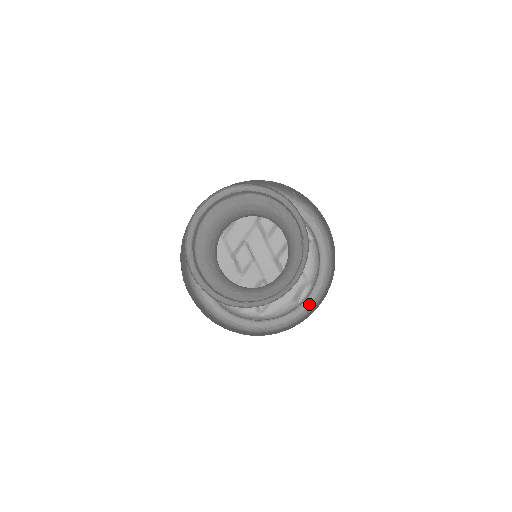
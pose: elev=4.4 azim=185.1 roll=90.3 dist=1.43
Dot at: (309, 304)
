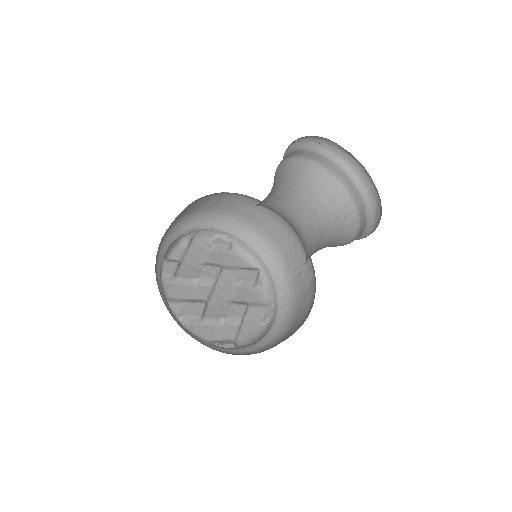
Dot at: (230, 352)
